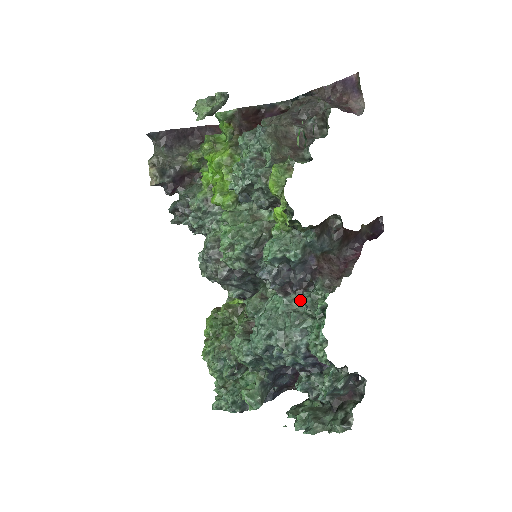
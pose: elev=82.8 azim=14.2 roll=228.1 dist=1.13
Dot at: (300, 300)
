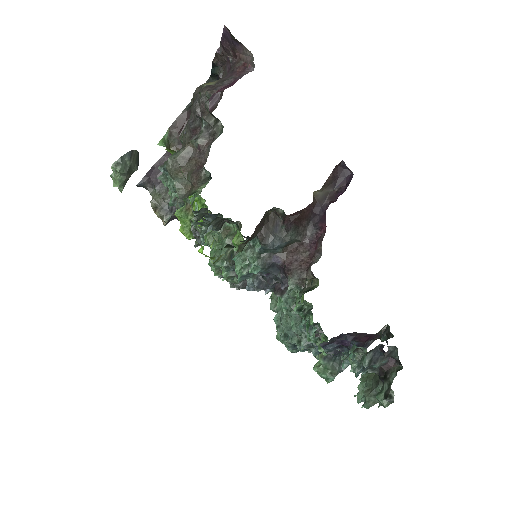
Dot at: occluded
